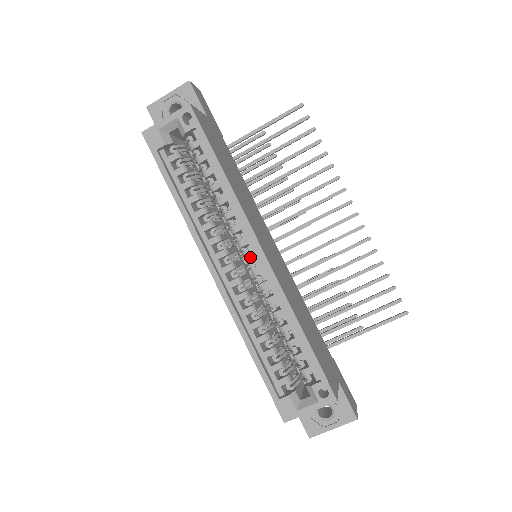
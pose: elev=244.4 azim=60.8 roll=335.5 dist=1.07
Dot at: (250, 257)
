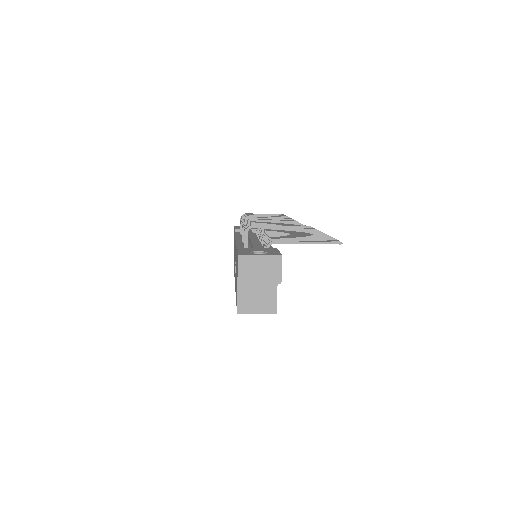
Dot at: occluded
